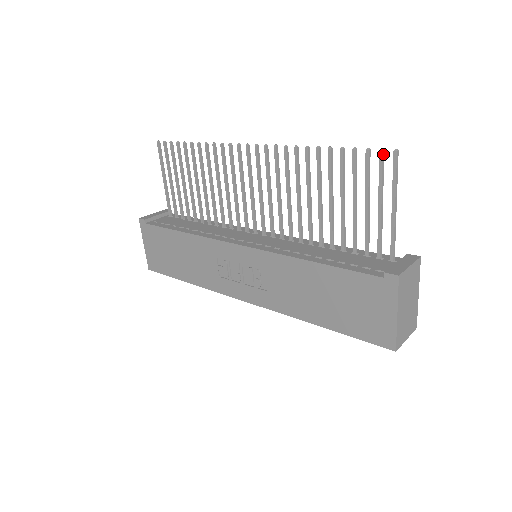
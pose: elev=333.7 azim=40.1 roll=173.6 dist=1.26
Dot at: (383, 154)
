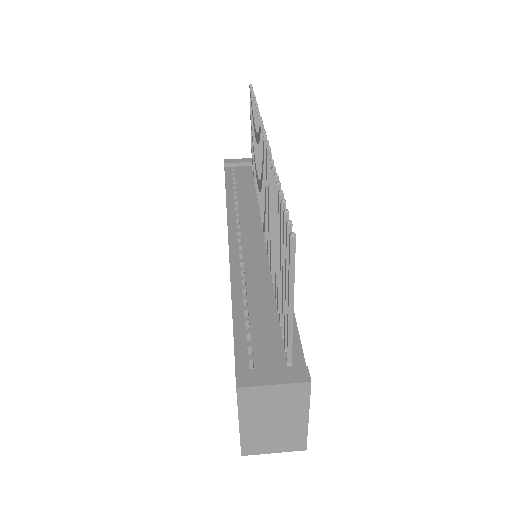
Dot at: (290, 229)
